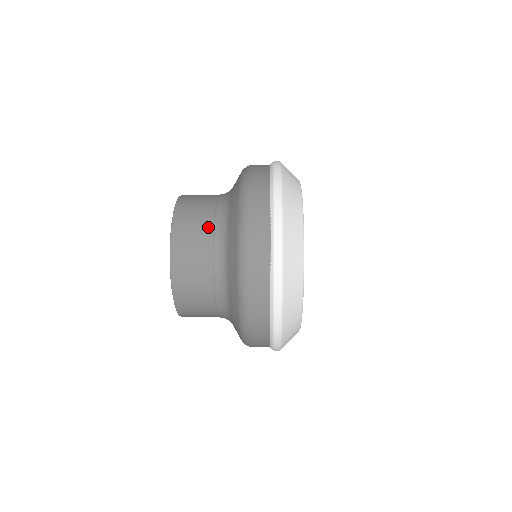
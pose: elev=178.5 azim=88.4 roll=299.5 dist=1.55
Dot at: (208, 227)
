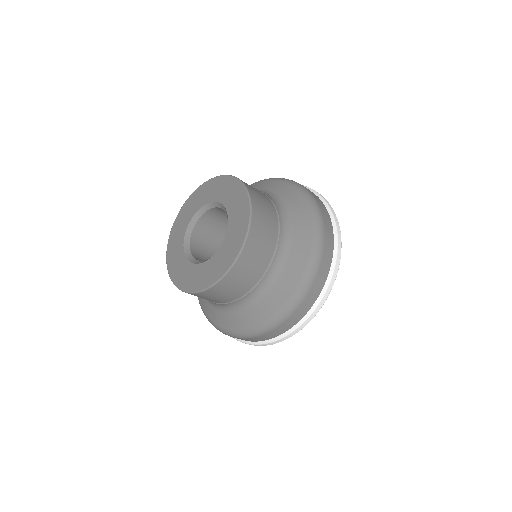
Dot at: occluded
